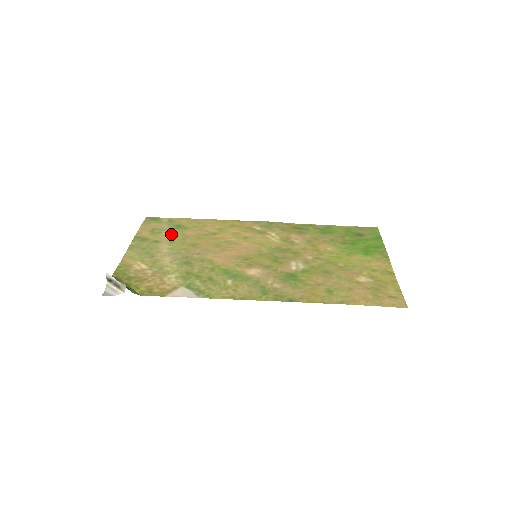
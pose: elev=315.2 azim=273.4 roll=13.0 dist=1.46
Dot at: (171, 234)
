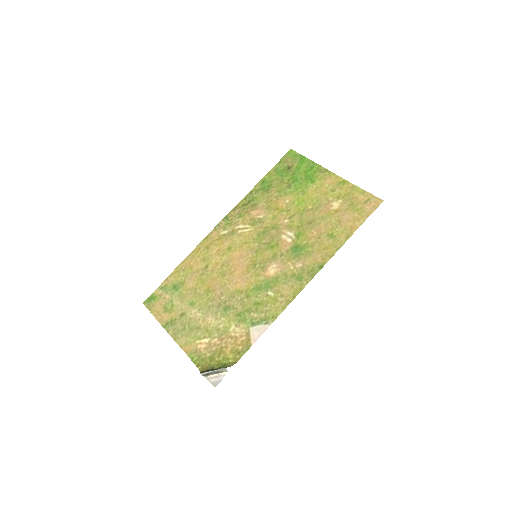
Dot at: (182, 298)
